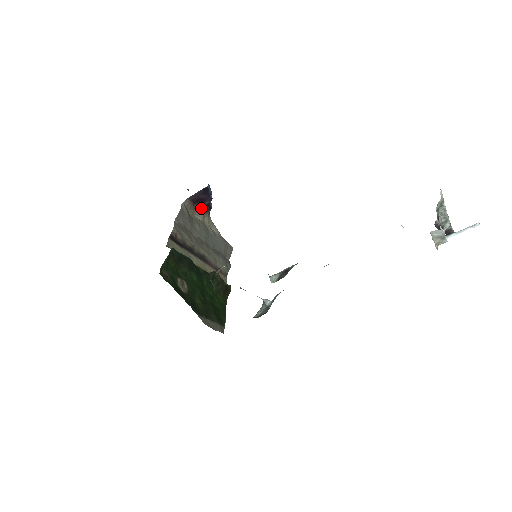
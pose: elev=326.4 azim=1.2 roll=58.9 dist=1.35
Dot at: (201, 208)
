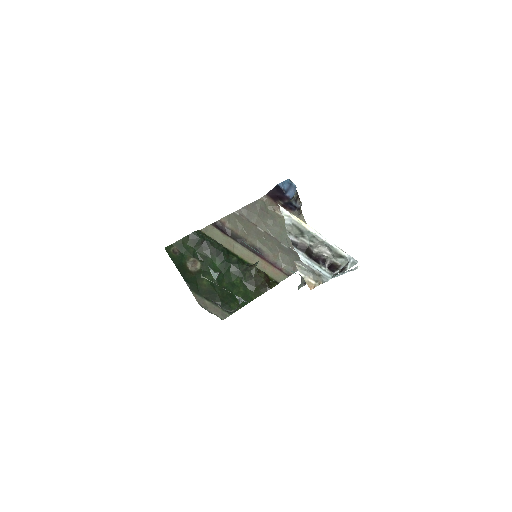
Dot at: (284, 205)
